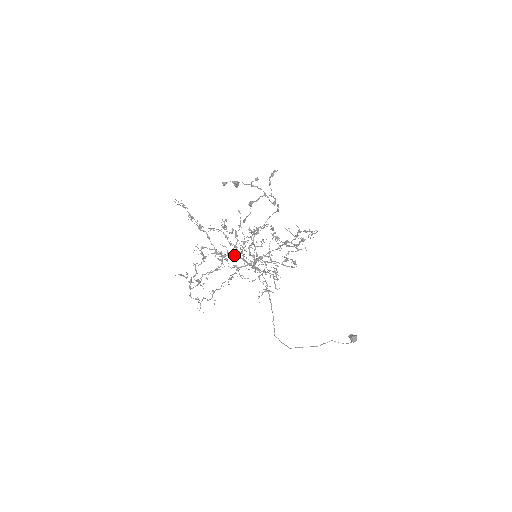
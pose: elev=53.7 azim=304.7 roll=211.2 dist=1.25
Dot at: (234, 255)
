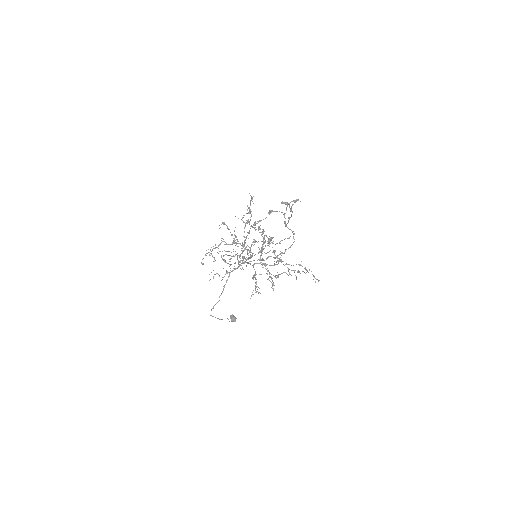
Dot at: occluded
